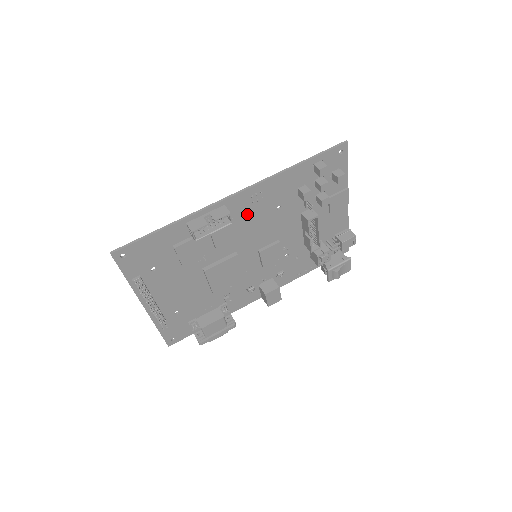
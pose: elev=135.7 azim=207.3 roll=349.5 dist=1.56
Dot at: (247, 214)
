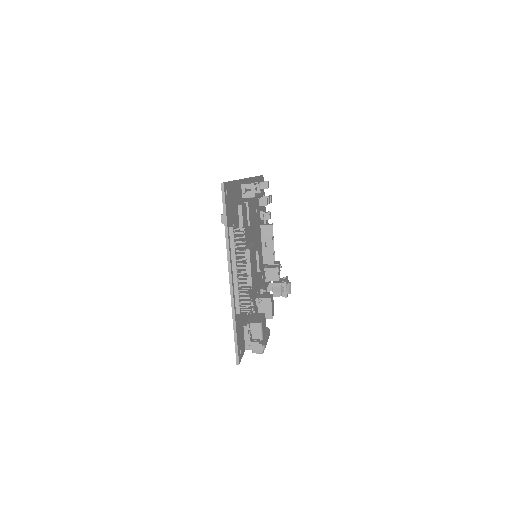
Dot at: occluded
